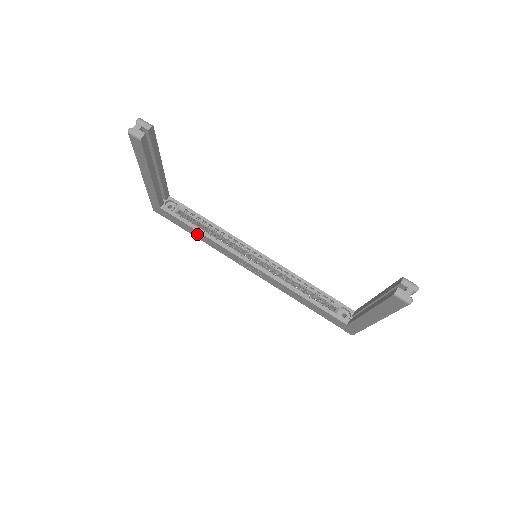
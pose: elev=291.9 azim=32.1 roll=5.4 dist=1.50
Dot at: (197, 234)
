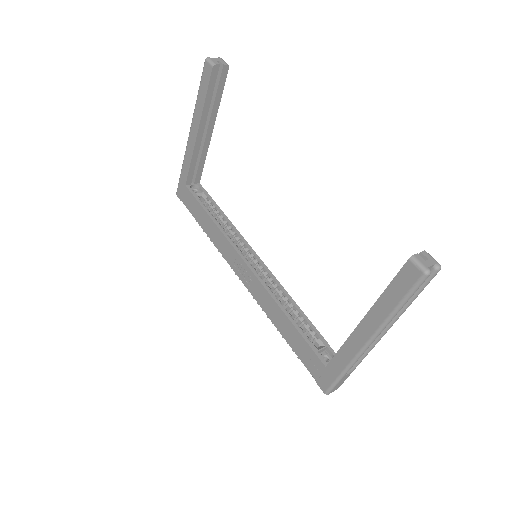
Dot at: (206, 222)
